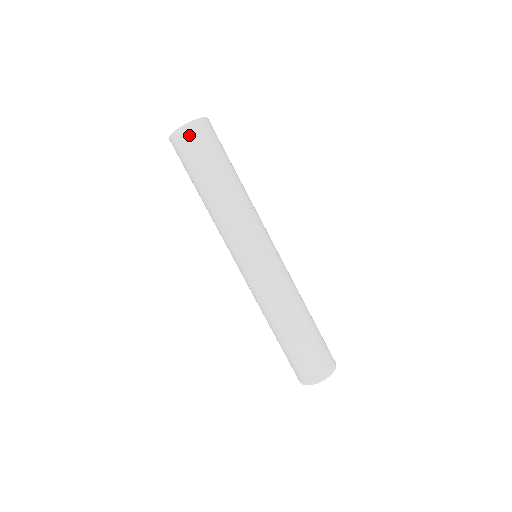
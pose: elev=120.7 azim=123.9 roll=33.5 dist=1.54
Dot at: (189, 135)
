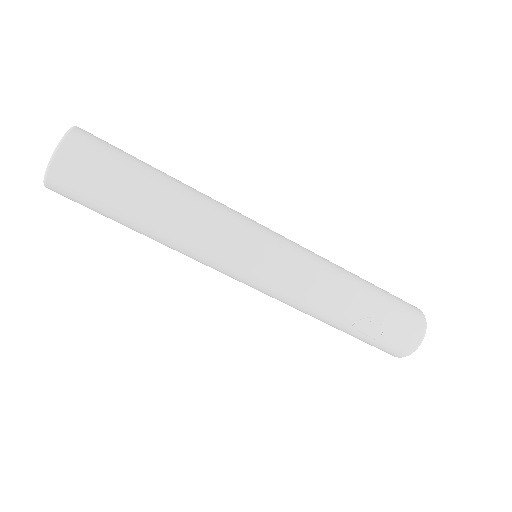
Dot at: (81, 143)
